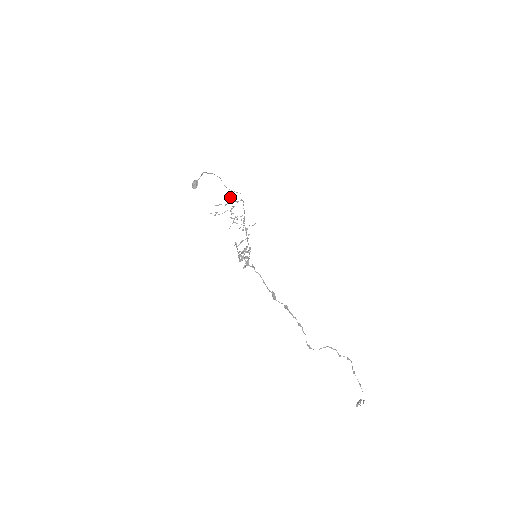
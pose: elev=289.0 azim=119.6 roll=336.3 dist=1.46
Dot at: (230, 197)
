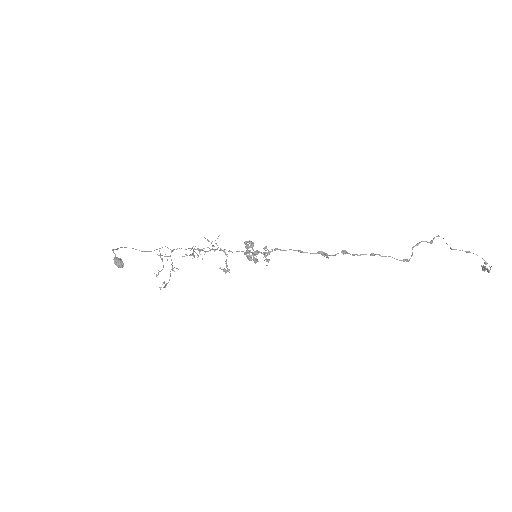
Dot at: (160, 256)
